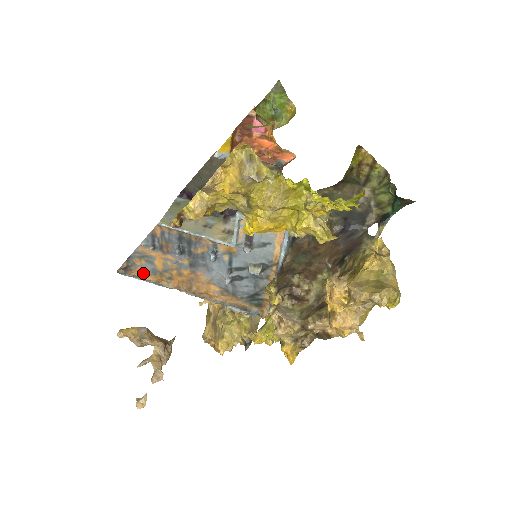
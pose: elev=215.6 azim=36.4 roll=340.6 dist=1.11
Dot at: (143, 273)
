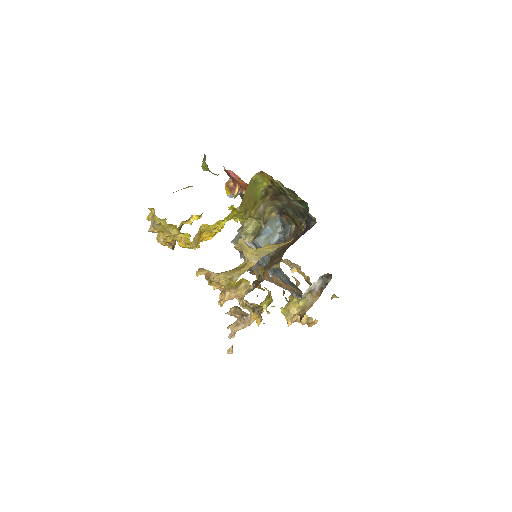
Dot at: (257, 272)
